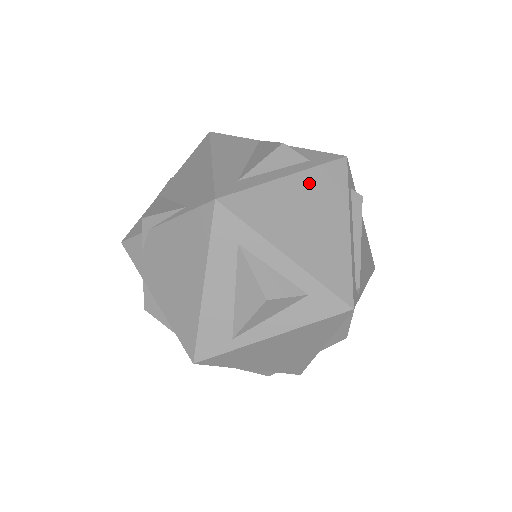
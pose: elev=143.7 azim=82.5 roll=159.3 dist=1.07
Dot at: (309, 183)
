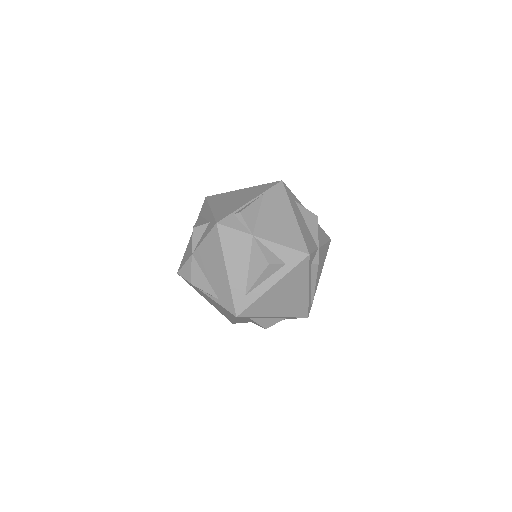
Dot at: (285, 282)
